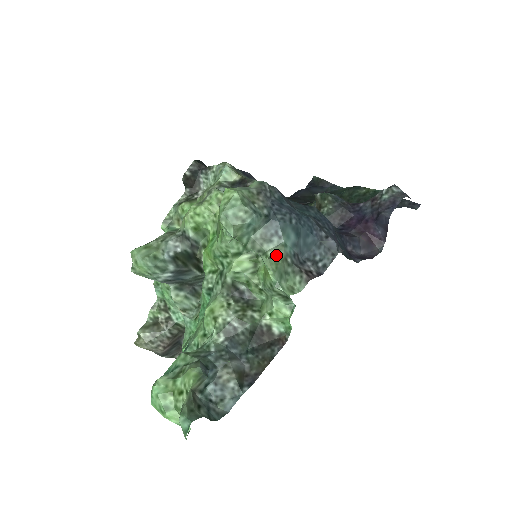
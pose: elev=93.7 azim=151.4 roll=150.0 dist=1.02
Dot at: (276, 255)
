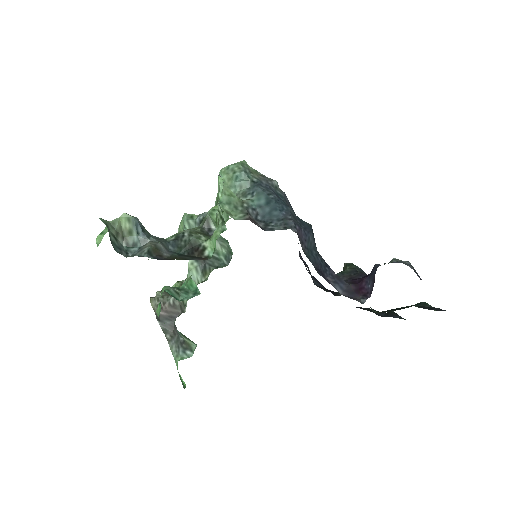
Dot at: (239, 199)
